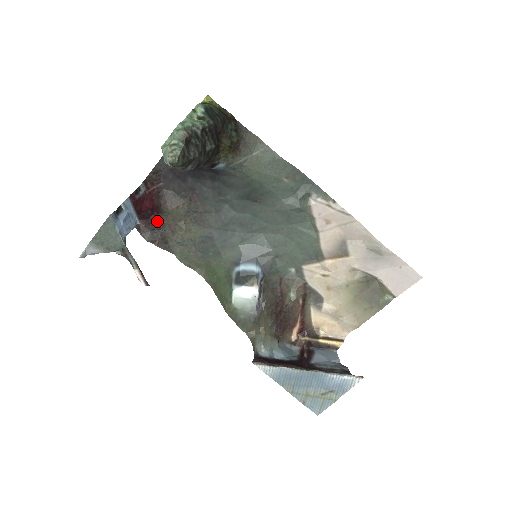
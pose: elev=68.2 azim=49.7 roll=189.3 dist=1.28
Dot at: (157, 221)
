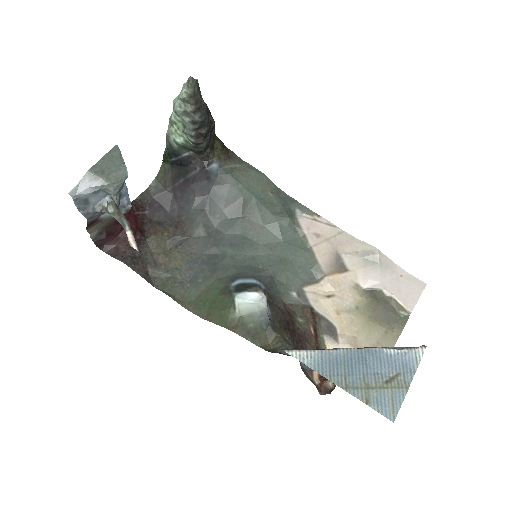
Dot at: (139, 246)
